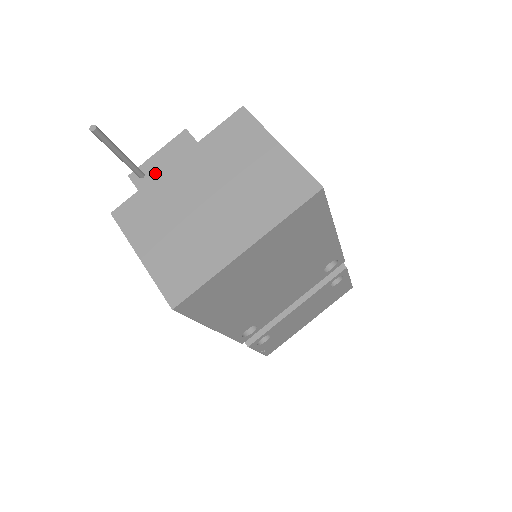
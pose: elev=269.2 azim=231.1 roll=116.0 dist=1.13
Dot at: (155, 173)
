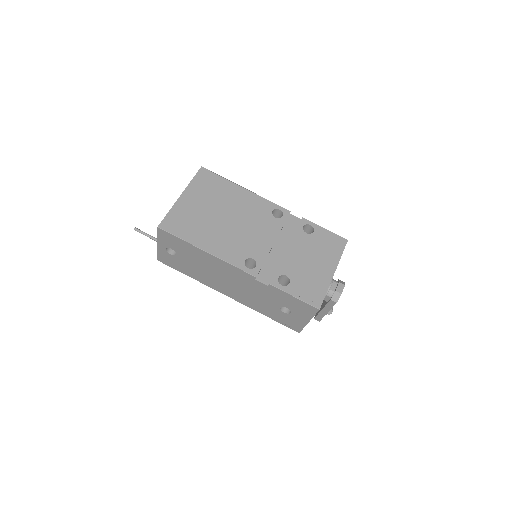
Dot at: occluded
